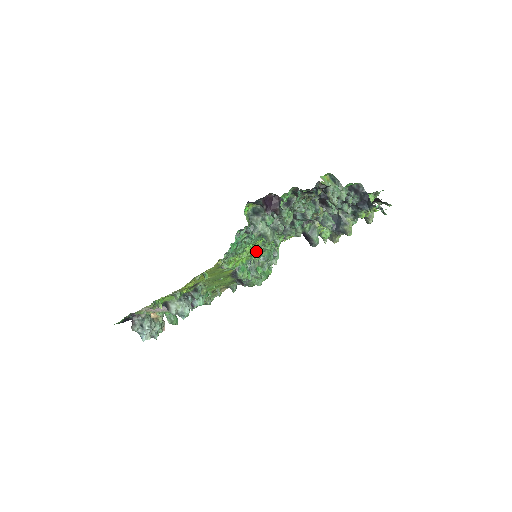
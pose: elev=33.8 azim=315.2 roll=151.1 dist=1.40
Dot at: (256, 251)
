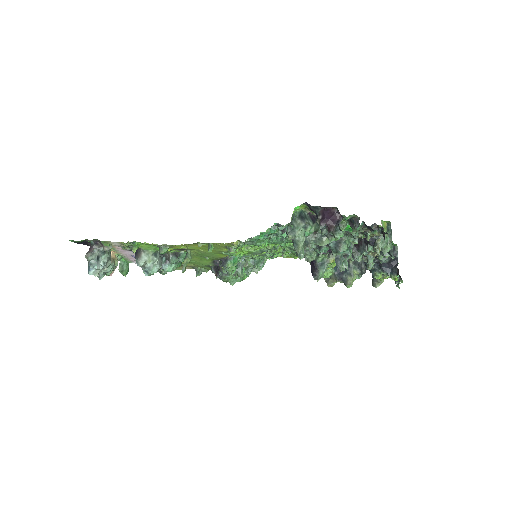
Dot at: (260, 251)
